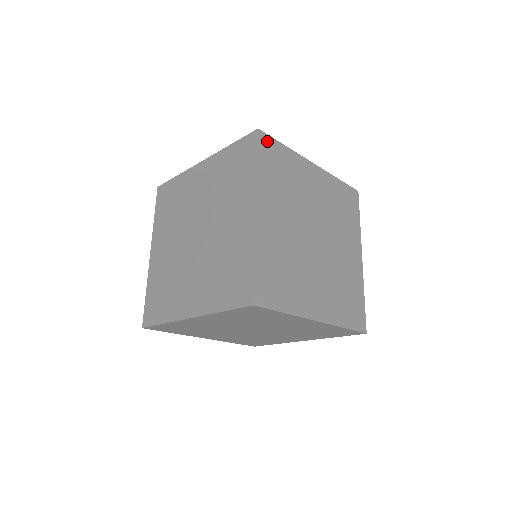
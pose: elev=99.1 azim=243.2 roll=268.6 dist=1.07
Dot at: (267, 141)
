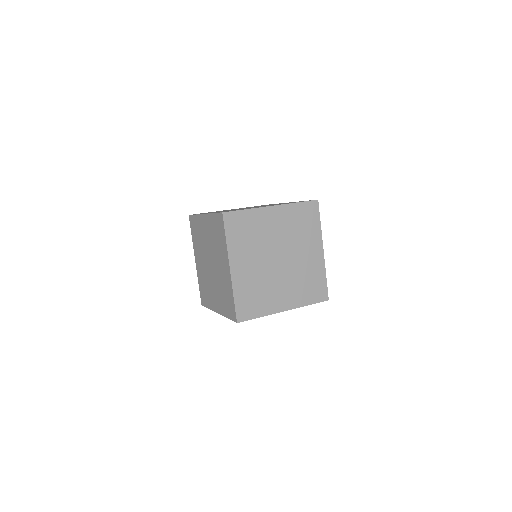
Dot at: (231, 216)
